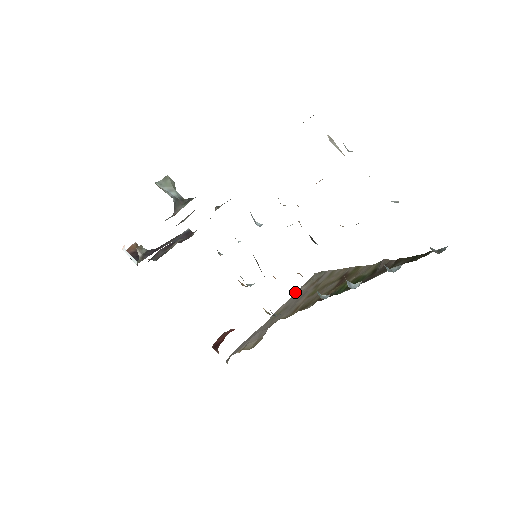
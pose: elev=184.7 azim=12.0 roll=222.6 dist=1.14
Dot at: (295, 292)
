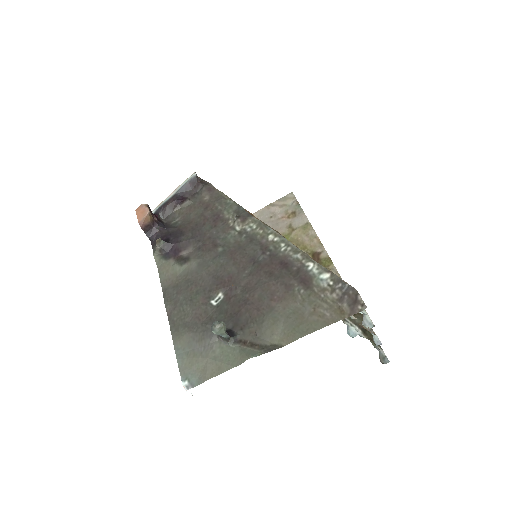
Dot at: (270, 205)
